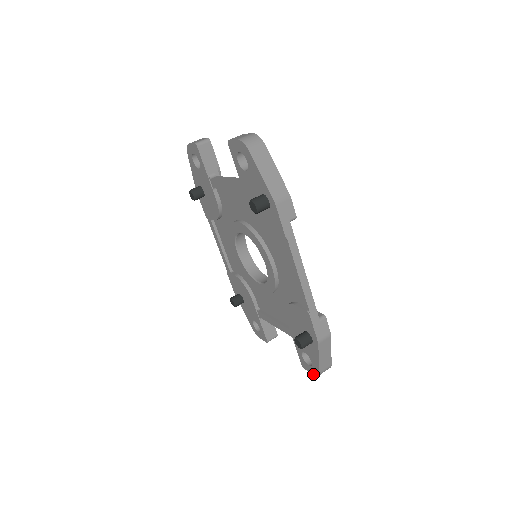
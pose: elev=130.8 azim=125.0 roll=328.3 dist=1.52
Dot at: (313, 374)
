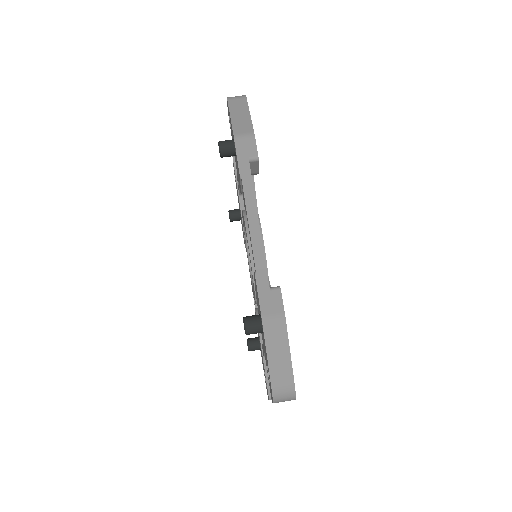
Dot at: (272, 401)
